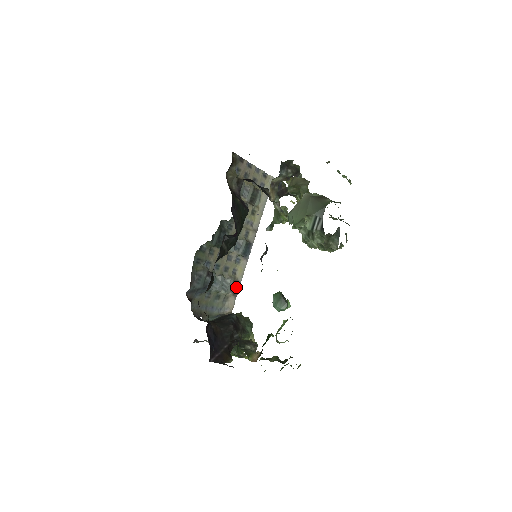
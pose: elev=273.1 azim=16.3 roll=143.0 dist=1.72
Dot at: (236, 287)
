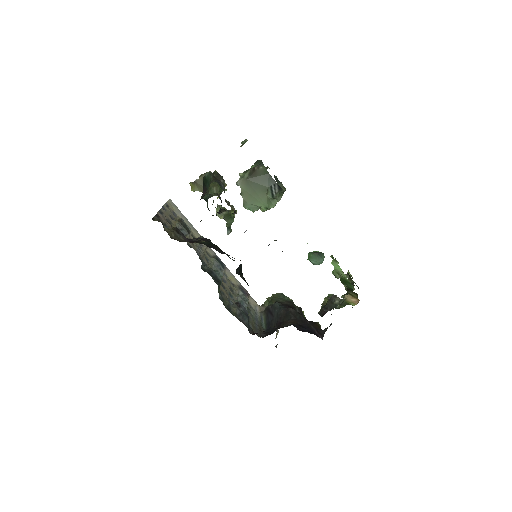
Dot at: (243, 290)
